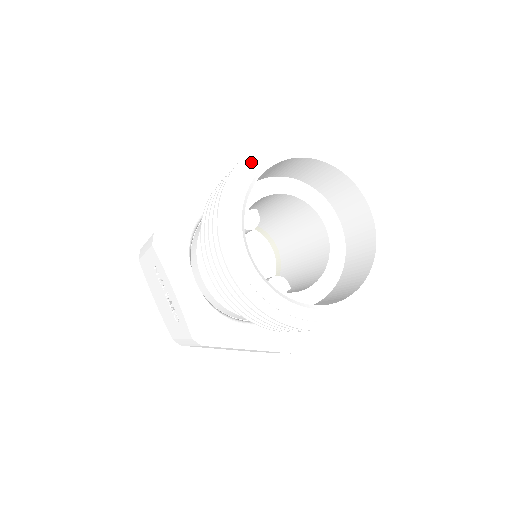
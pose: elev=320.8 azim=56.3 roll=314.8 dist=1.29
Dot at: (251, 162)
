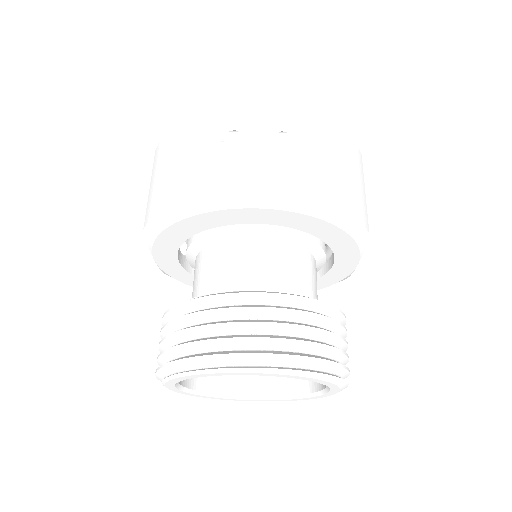
Dot at: (208, 372)
